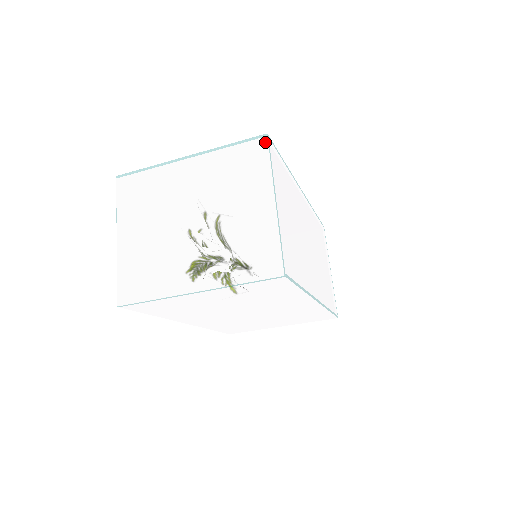
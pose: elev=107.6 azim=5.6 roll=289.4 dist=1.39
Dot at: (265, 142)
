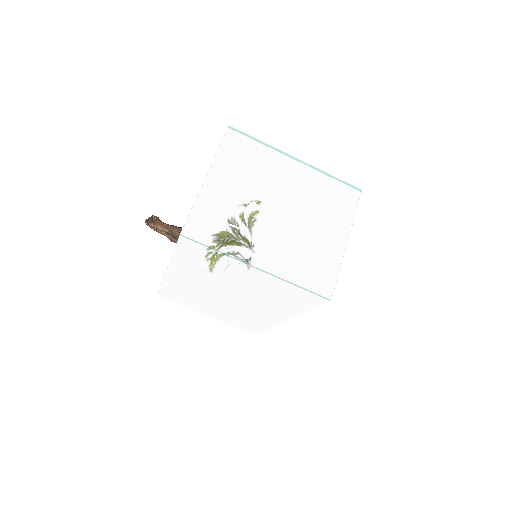
Dot at: (358, 195)
